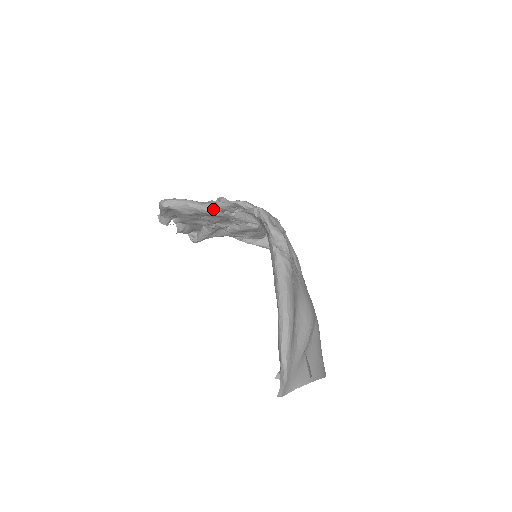
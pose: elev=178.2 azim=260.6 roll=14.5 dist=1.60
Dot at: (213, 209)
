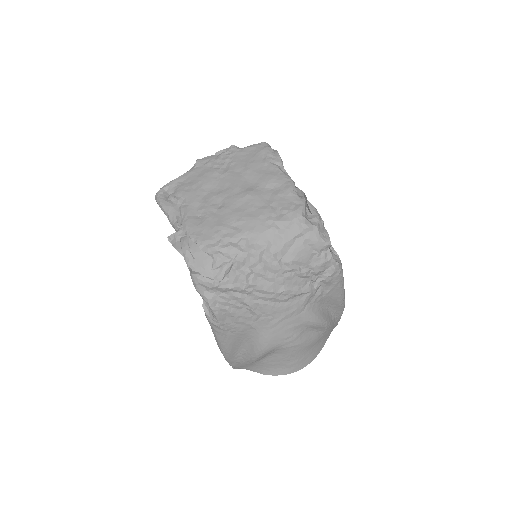
Dot at: occluded
